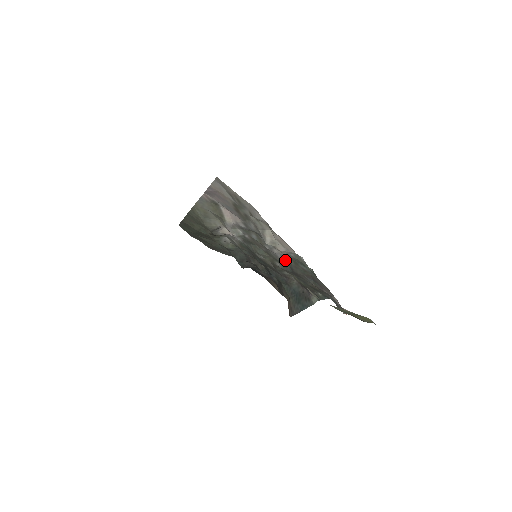
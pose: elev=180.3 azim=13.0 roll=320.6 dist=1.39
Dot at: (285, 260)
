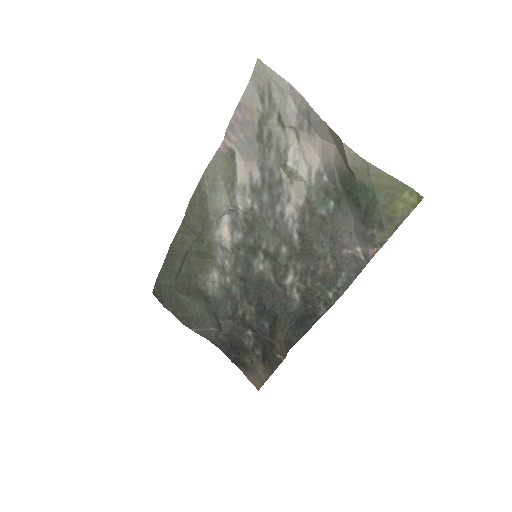
Dot at: (297, 226)
